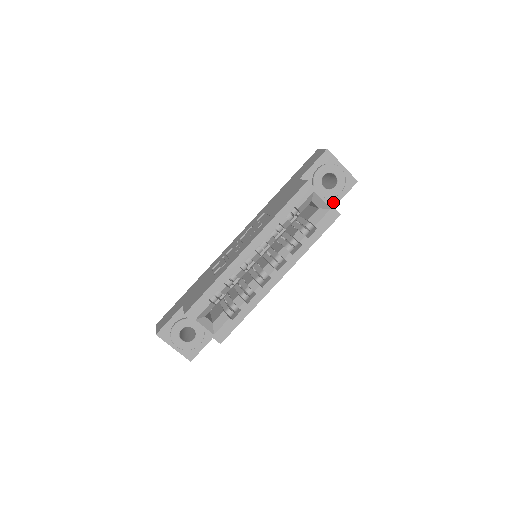
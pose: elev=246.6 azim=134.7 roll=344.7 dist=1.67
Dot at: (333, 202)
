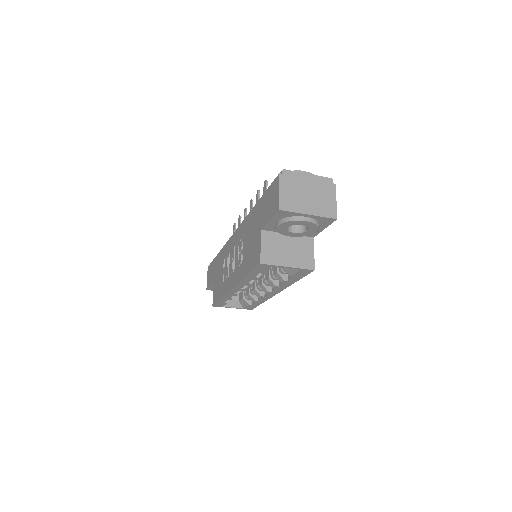
Dot at: occluded
